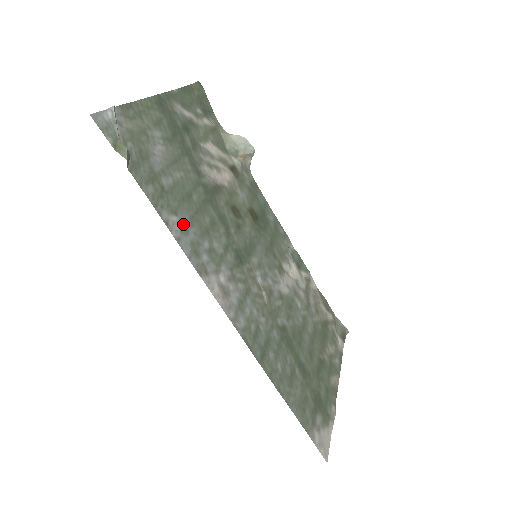
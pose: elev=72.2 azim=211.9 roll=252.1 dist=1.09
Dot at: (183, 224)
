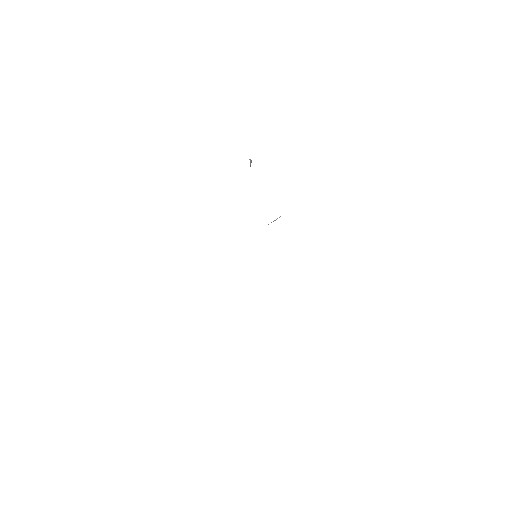
Dot at: occluded
